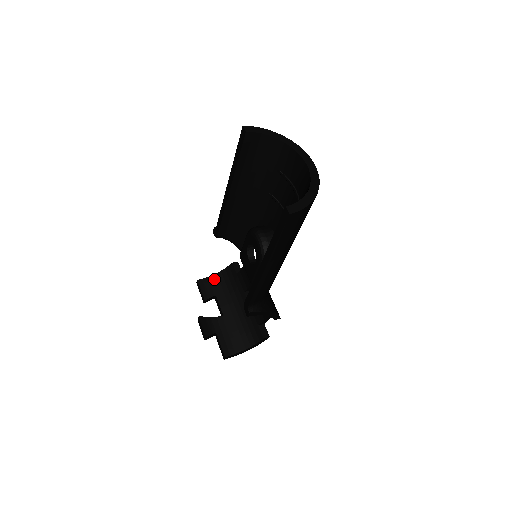
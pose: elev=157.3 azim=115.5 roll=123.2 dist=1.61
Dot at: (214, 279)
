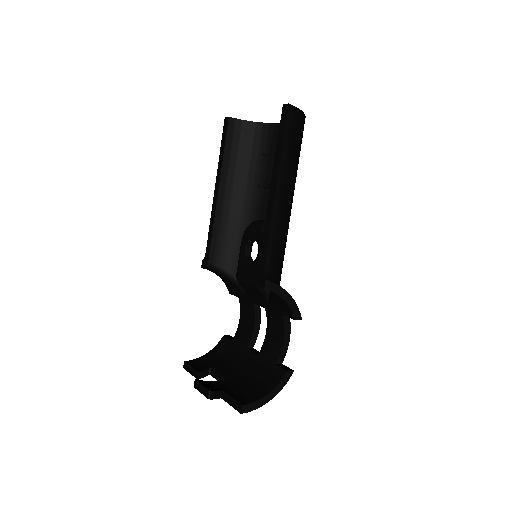
Dot at: (205, 358)
